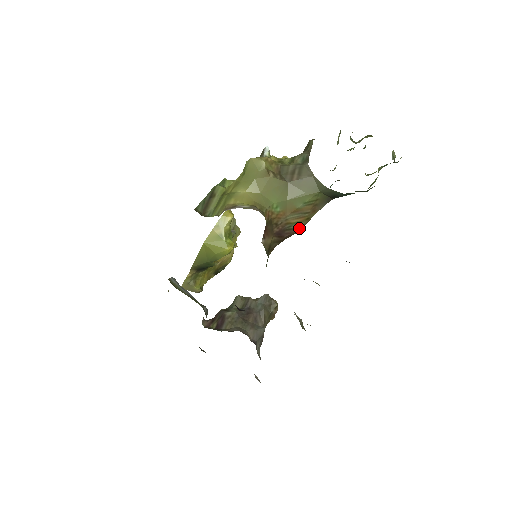
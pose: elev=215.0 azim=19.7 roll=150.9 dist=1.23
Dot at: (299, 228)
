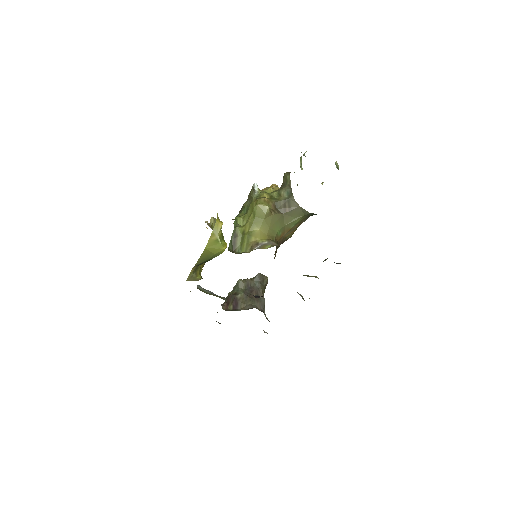
Dot at: (290, 237)
